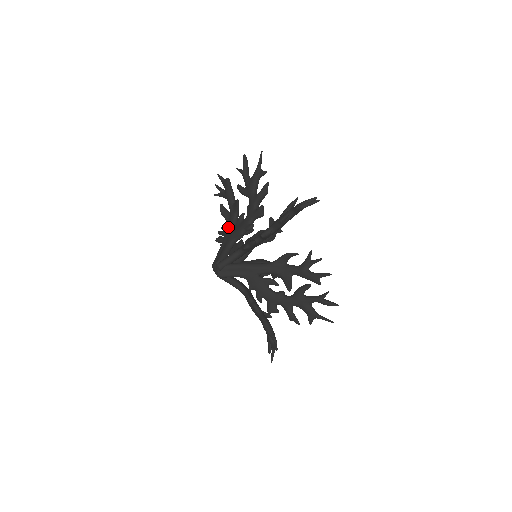
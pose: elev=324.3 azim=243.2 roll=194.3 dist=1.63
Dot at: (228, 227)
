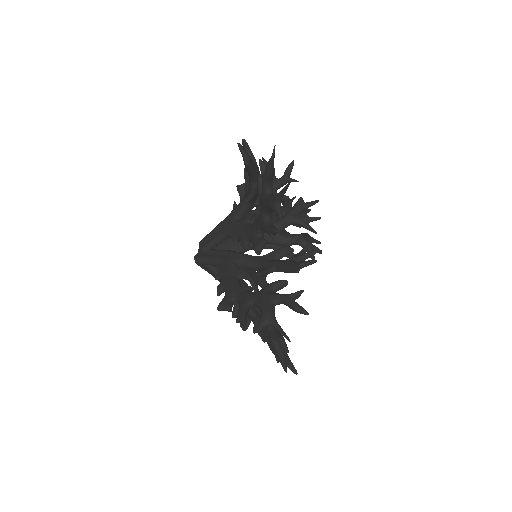
Dot at: (237, 207)
